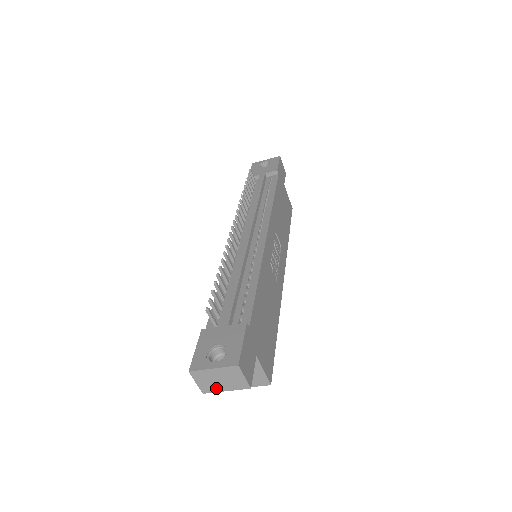
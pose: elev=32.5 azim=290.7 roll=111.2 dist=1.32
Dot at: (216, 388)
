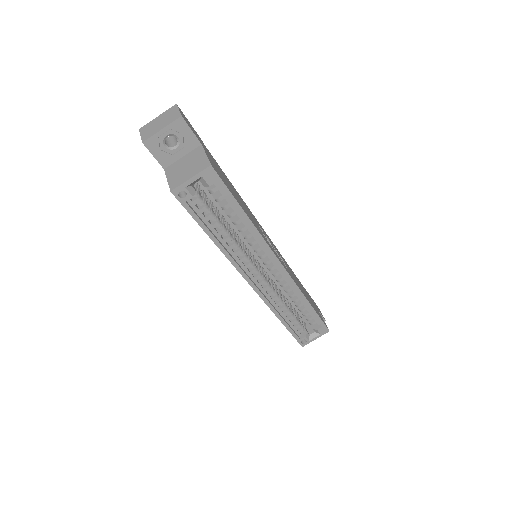
Dot at: (154, 132)
